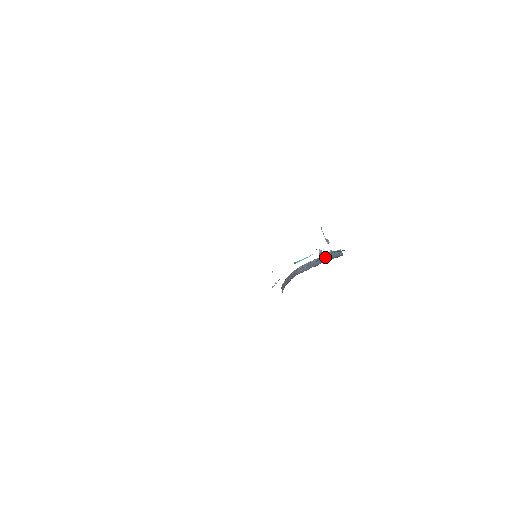
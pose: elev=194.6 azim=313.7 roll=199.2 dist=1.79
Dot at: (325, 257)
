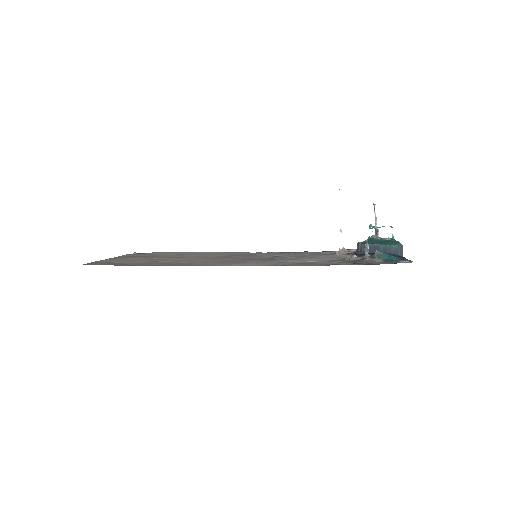
Dot at: (382, 248)
